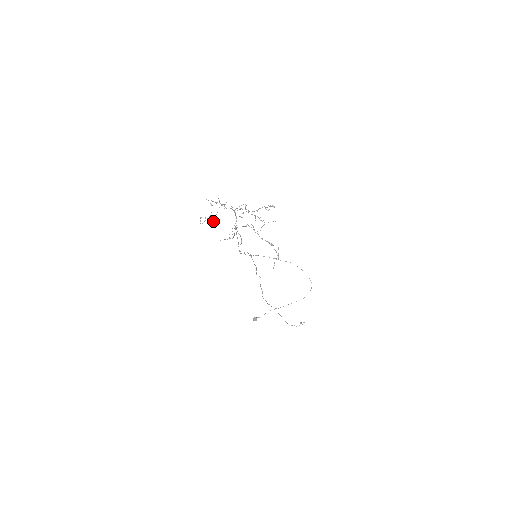
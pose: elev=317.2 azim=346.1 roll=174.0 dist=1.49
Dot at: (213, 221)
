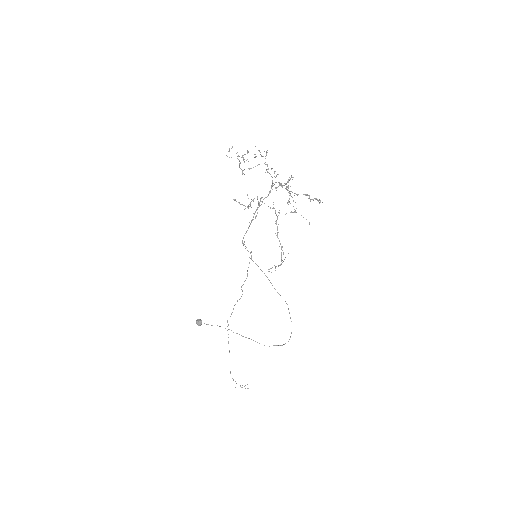
Dot at: (242, 171)
